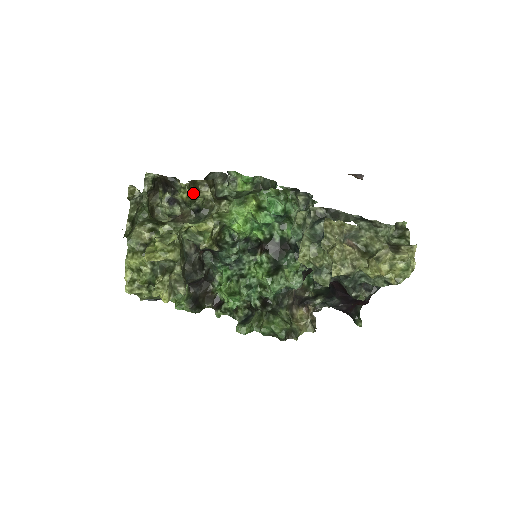
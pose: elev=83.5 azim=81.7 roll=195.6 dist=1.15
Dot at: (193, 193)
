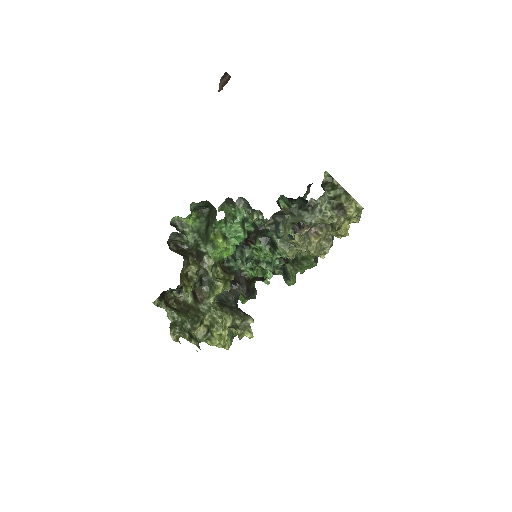
Dot at: (188, 281)
